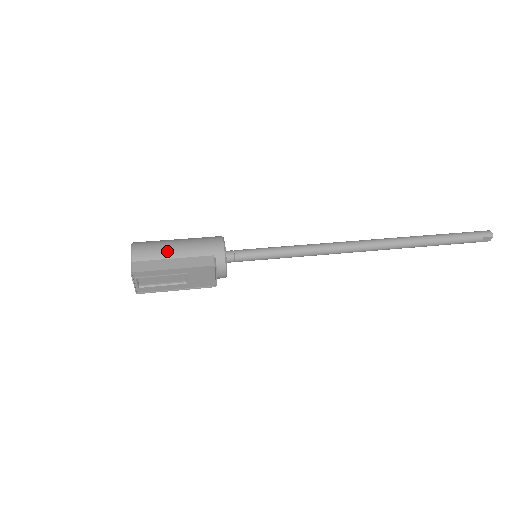
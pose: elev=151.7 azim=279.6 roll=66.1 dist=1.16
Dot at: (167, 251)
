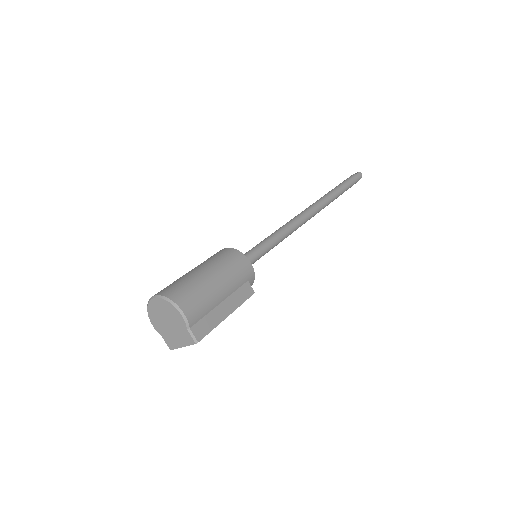
Dot at: (215, 297)
